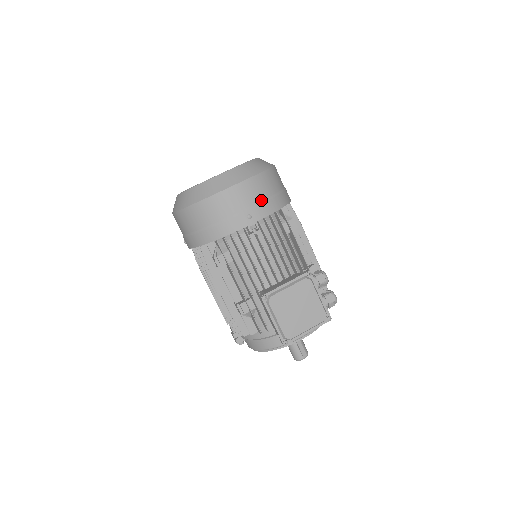
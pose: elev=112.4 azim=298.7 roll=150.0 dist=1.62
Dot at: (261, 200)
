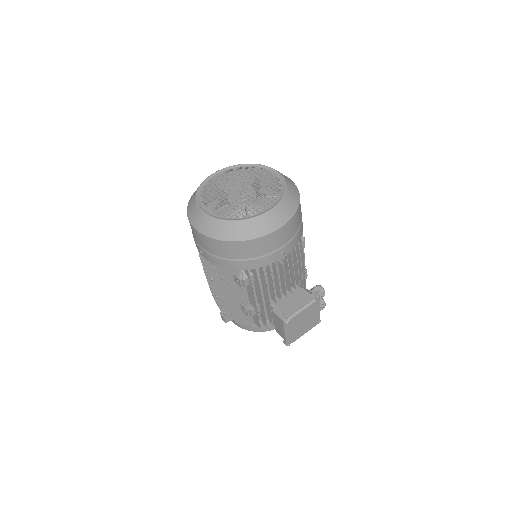
Dot at: (293, 236)
